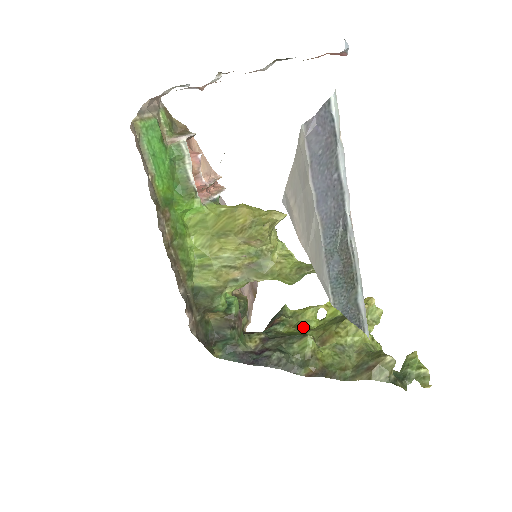
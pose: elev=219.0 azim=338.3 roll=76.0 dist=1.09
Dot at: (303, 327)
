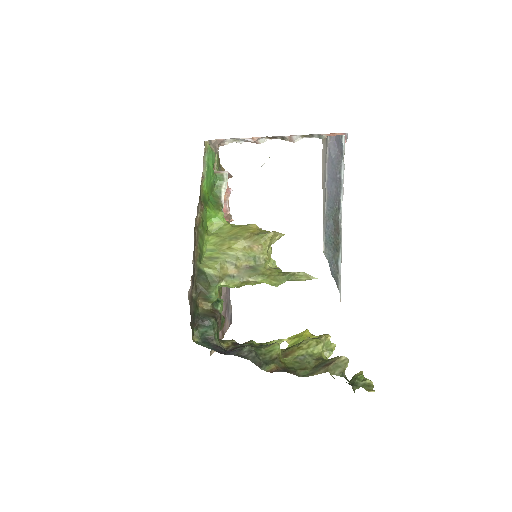
Dot at: occluded
